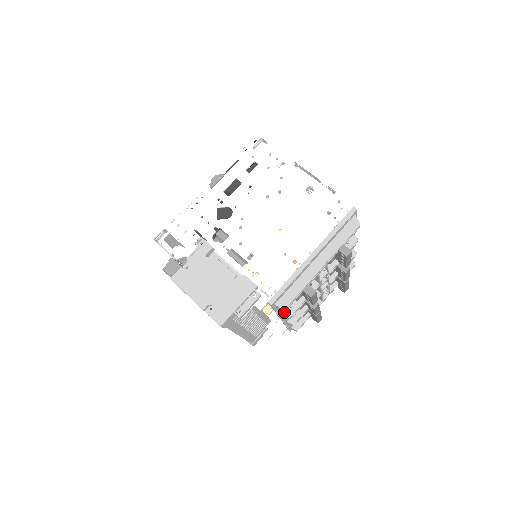
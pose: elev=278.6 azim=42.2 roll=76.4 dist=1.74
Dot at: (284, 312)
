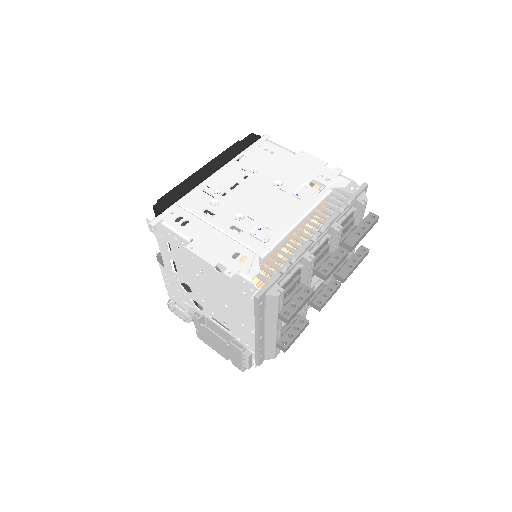
Dot at: occluded
